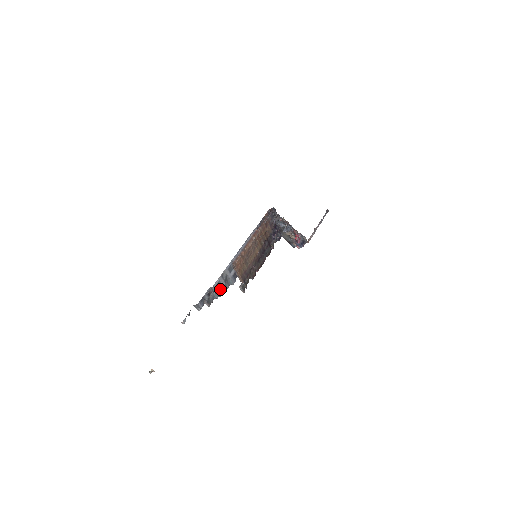
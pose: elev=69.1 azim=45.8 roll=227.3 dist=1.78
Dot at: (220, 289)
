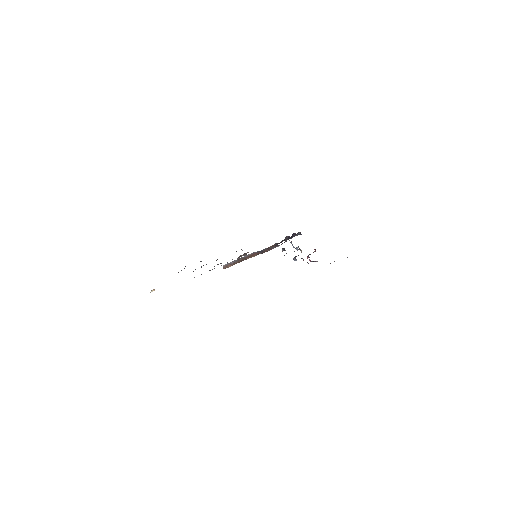
Dot at: occluded
